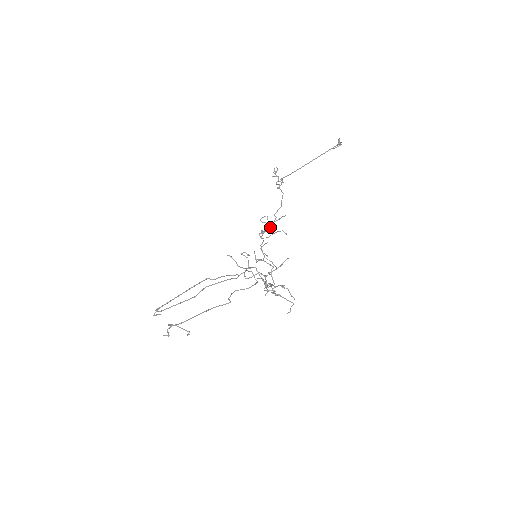
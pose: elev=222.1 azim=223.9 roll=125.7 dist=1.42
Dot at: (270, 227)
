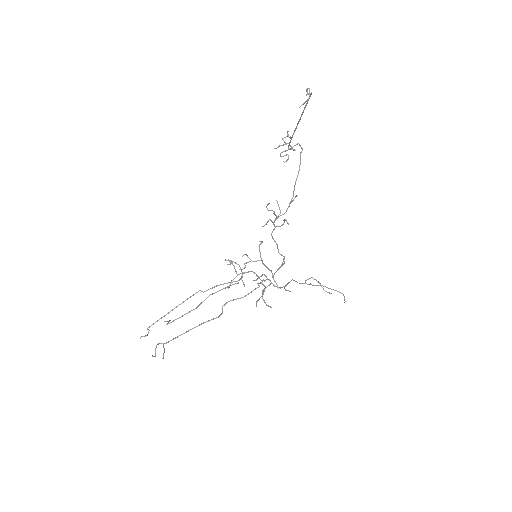
Dot at: (275, 215)
